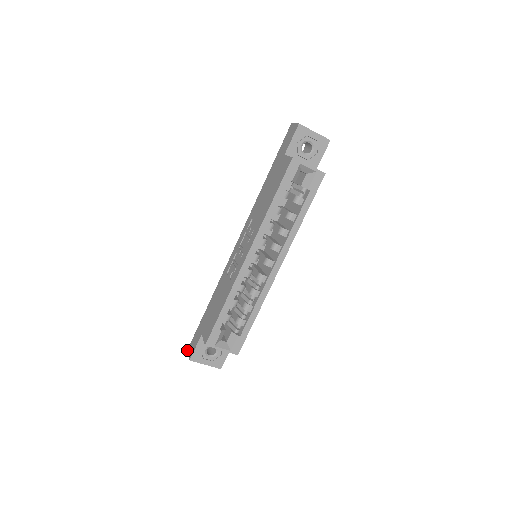
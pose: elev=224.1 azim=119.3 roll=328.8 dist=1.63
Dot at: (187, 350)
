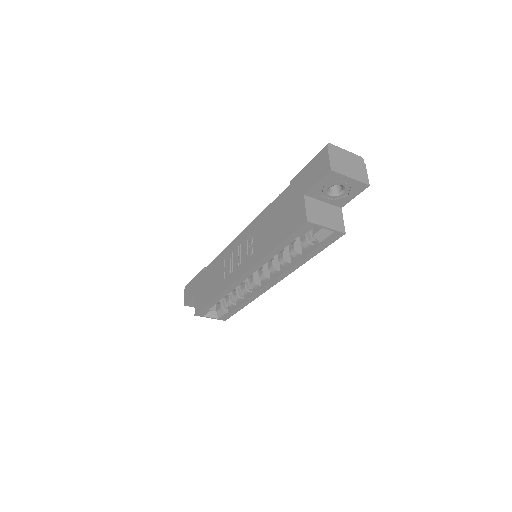
Dot at: (184, 289)
